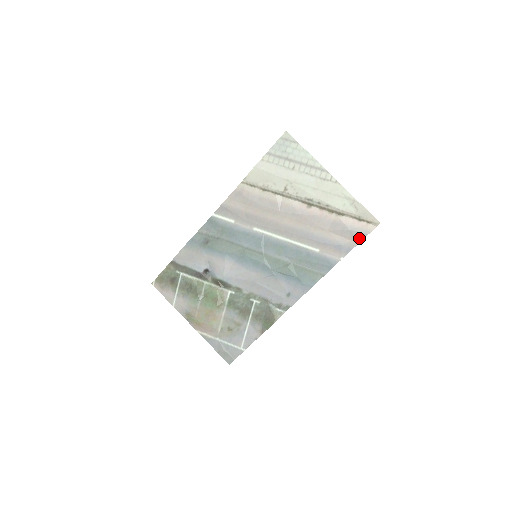
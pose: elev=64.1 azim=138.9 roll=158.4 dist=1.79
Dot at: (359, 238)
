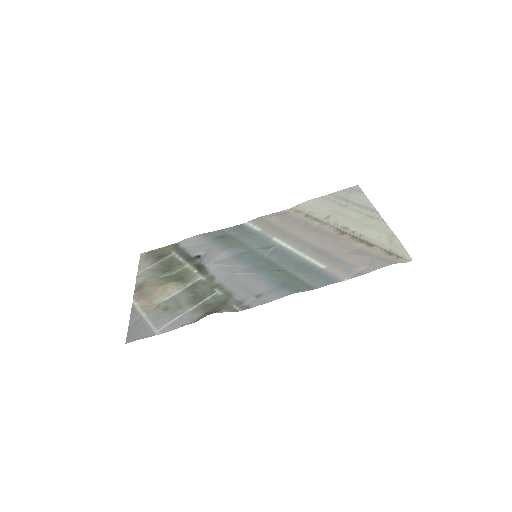
Dot at: (379, 265)
